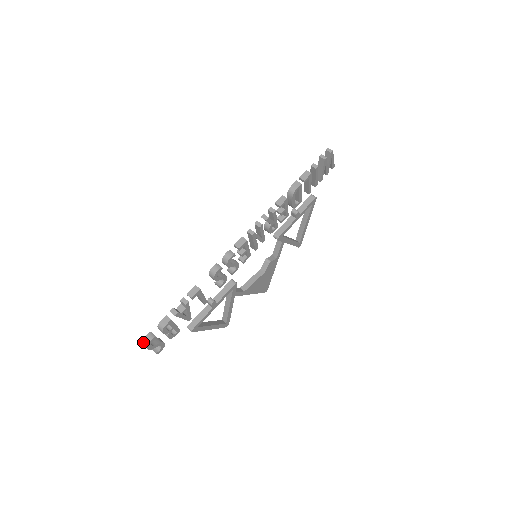
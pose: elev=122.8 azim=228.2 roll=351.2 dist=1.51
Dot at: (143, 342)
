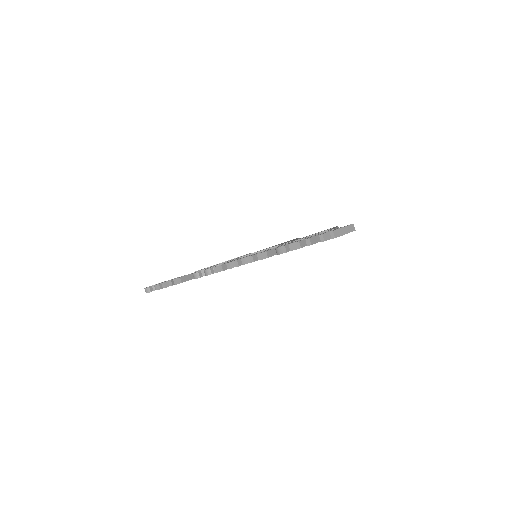
Dot at: occluded
